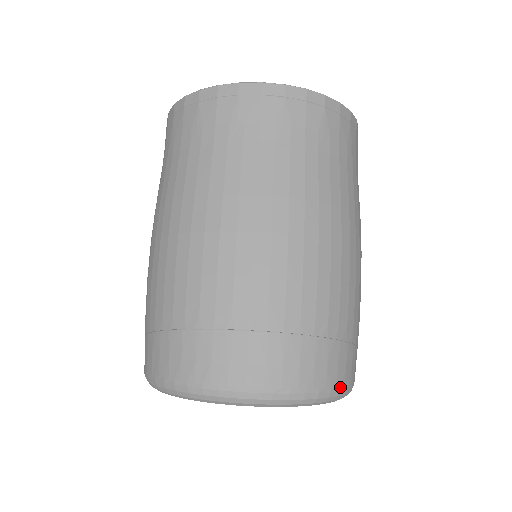
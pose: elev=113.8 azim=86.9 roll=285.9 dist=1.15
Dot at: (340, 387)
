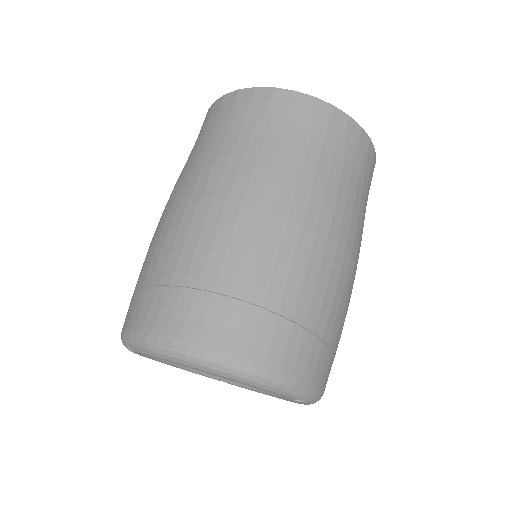
Dot at: (306, 383)
